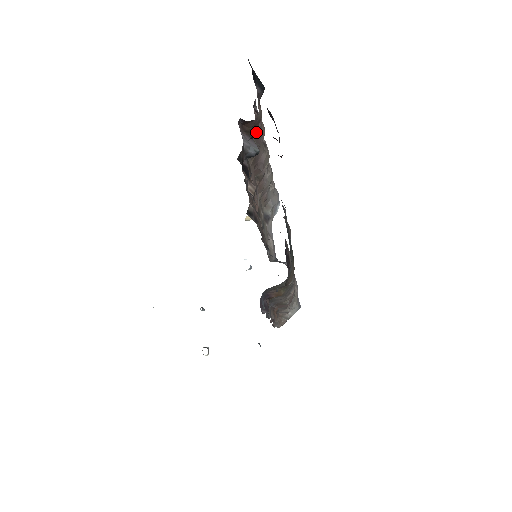
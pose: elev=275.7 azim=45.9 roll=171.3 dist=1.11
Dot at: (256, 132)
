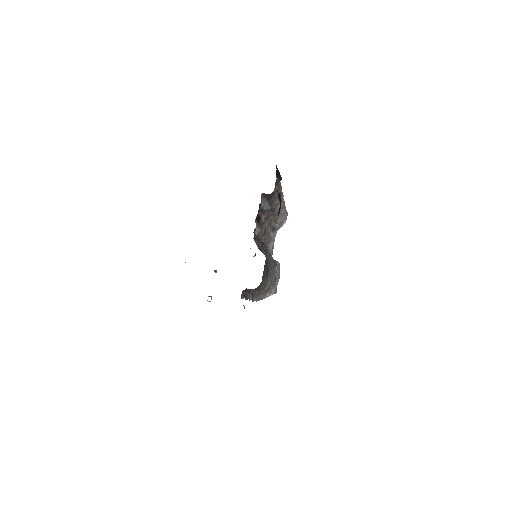
Dot at: (272, 196)
